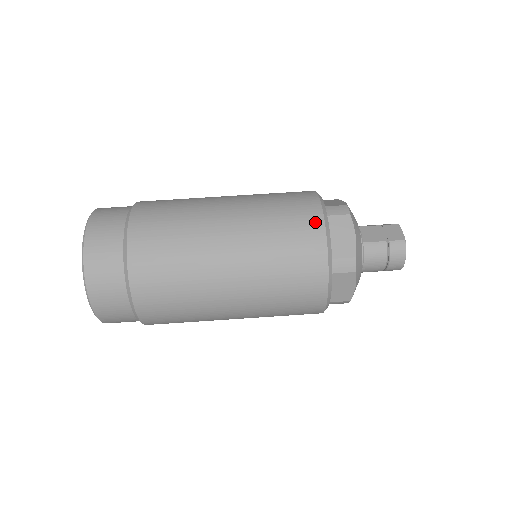
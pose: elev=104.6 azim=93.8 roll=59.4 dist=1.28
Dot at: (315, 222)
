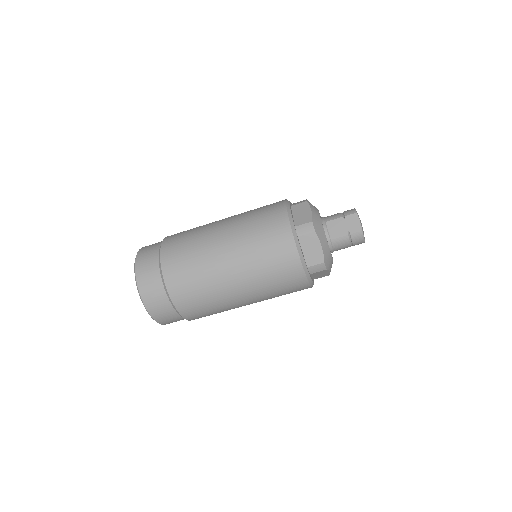
Dot at: (290, 249)
